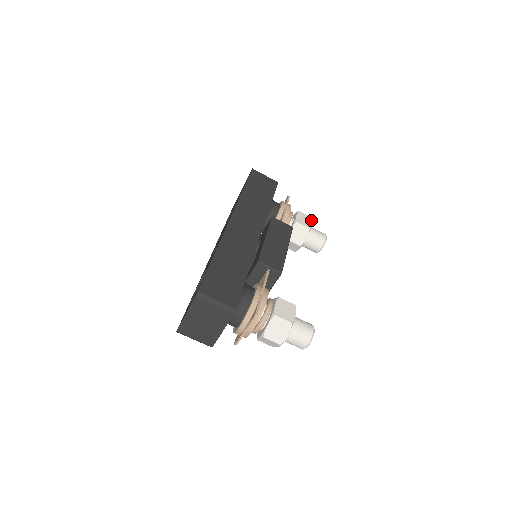
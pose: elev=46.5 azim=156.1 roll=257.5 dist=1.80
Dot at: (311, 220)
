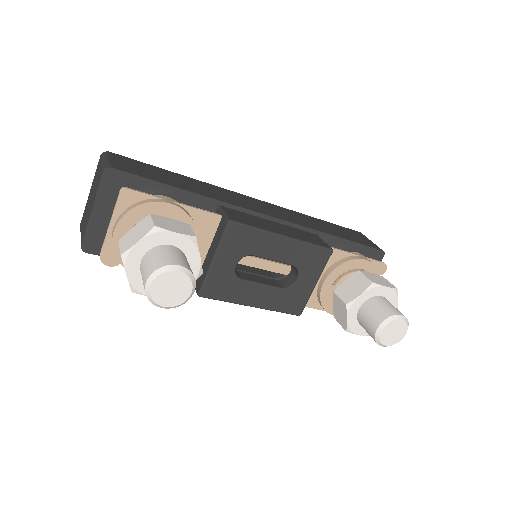
Dot at: (390, 286)
